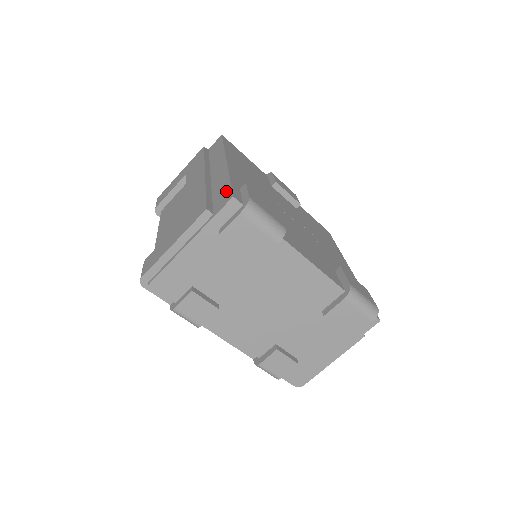
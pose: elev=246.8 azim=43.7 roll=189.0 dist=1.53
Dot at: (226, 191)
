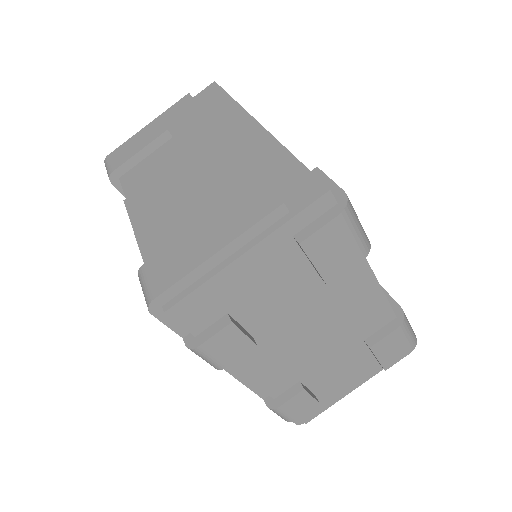
Dot at: (301, 176)
